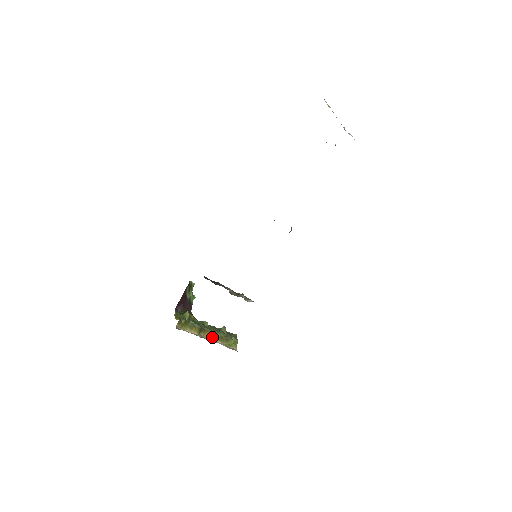
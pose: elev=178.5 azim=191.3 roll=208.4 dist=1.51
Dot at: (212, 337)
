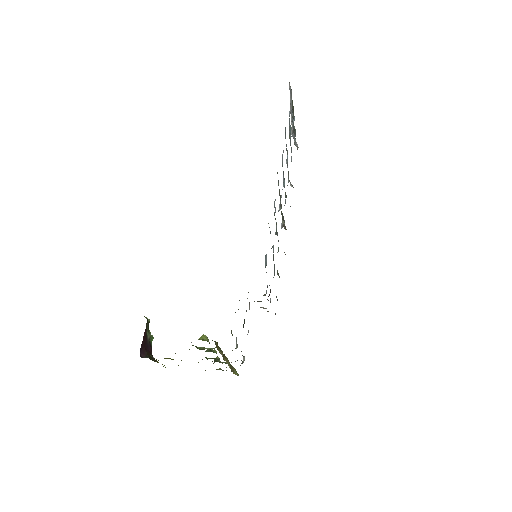
Dot at: (228, 365)
